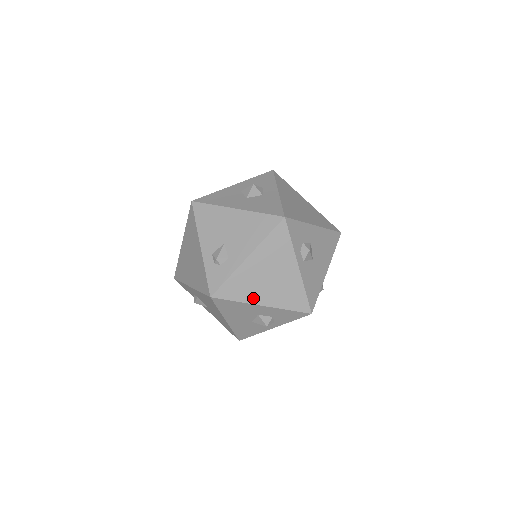
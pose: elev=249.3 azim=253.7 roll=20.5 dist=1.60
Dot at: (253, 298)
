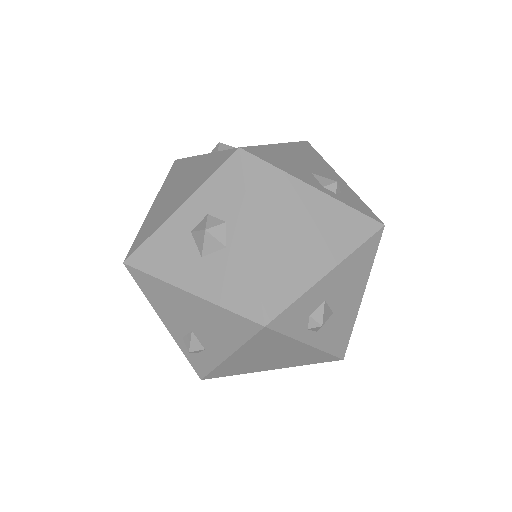
Dot at: (256, 370)
